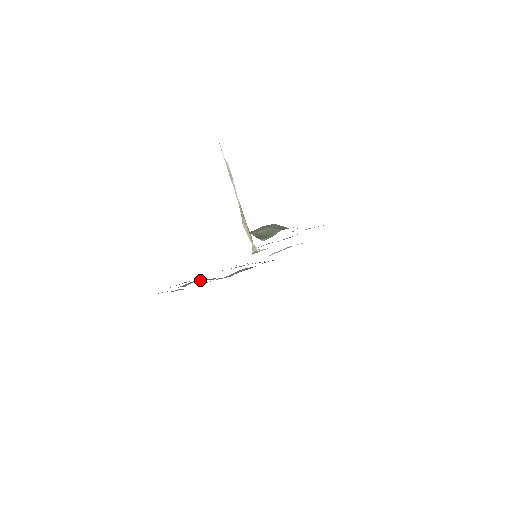
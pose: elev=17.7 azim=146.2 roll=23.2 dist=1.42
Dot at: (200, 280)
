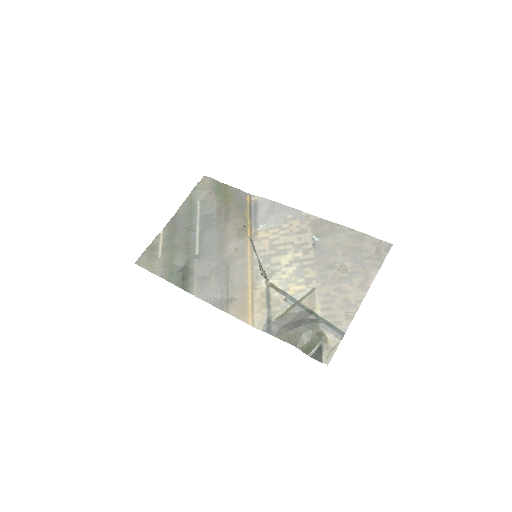
Dot at: (193, 255)
